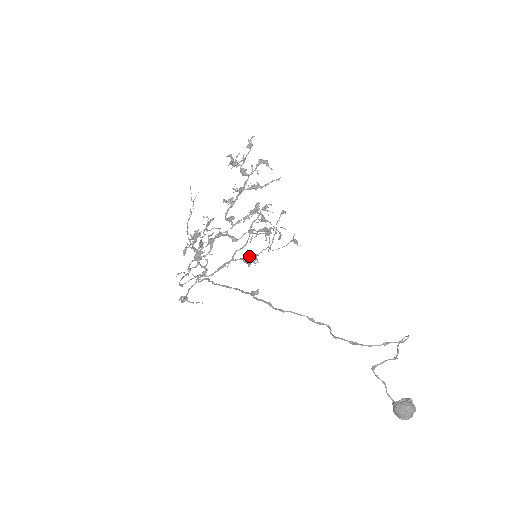
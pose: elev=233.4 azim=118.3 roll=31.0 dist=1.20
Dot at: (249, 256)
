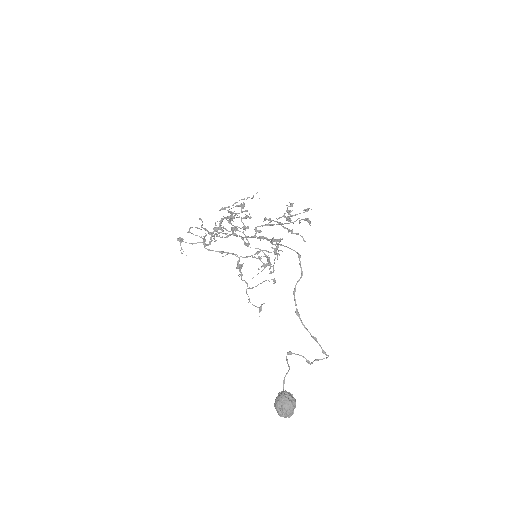
Dot at: (243, 263)
